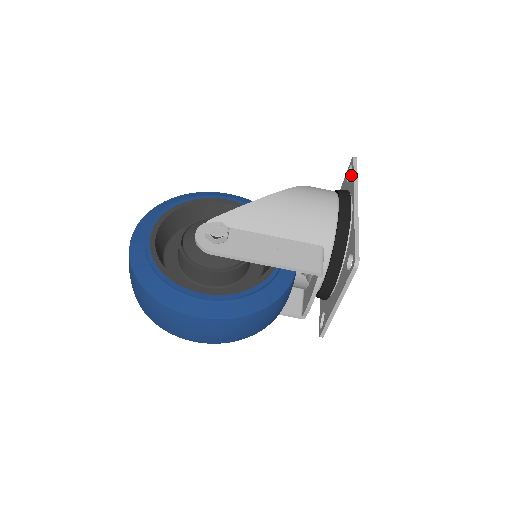
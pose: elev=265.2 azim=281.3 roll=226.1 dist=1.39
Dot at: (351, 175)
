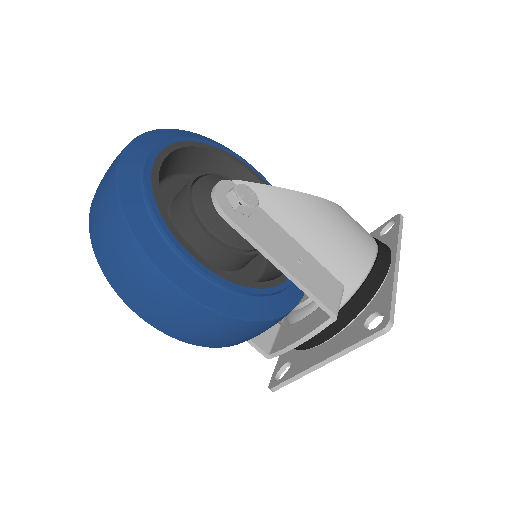
Dot at: (393, 230)
